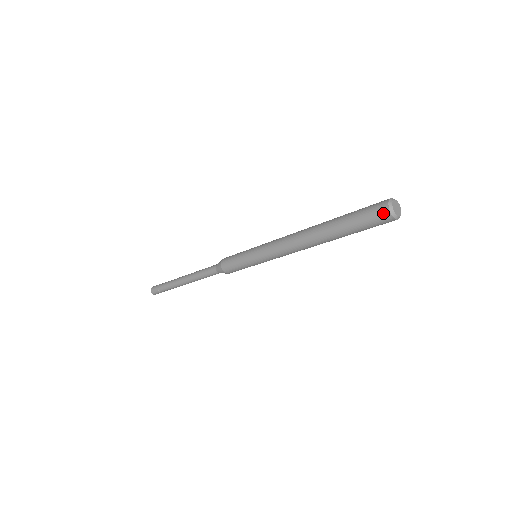
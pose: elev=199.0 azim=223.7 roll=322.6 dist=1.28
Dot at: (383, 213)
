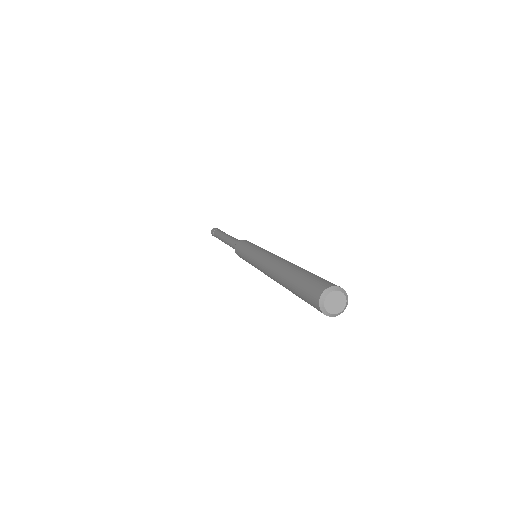
Dot at: (315, 295)
